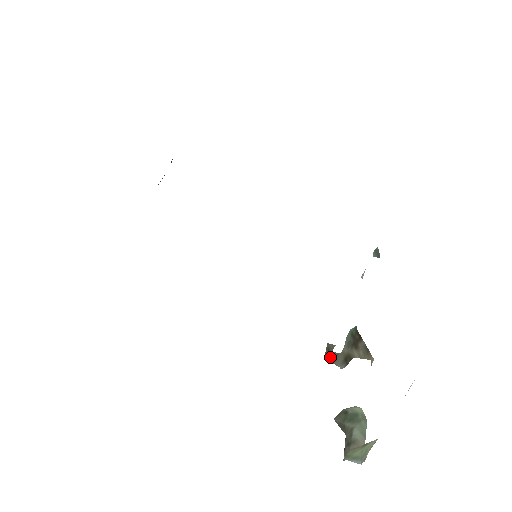
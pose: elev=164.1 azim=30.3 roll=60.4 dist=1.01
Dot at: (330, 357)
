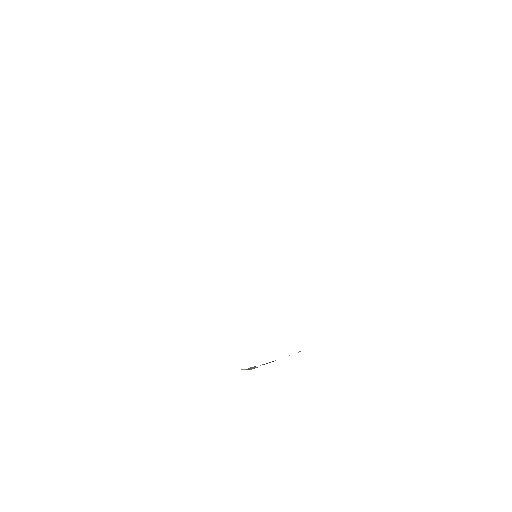
Dot at: occluded
